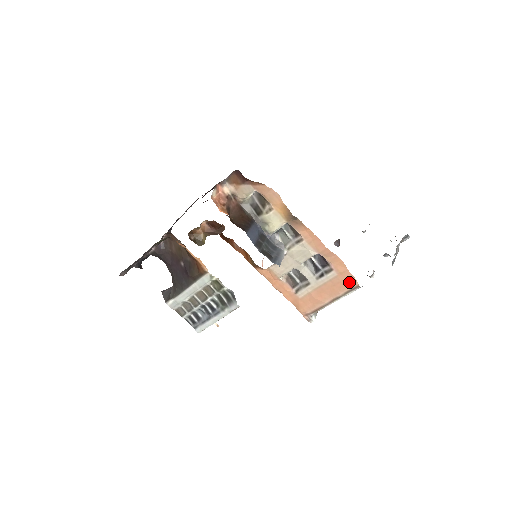
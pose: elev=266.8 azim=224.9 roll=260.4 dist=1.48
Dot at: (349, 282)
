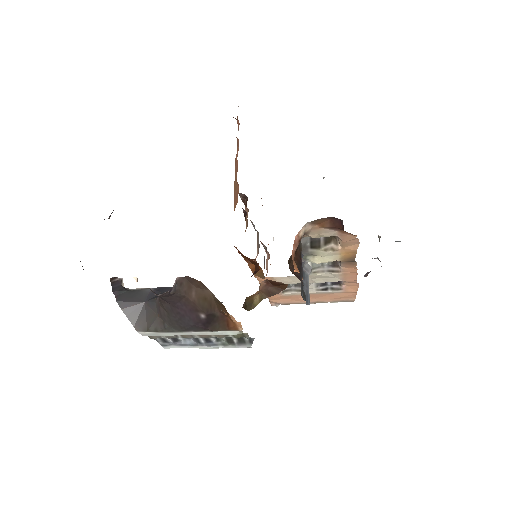
Dot at: (347, 297)
